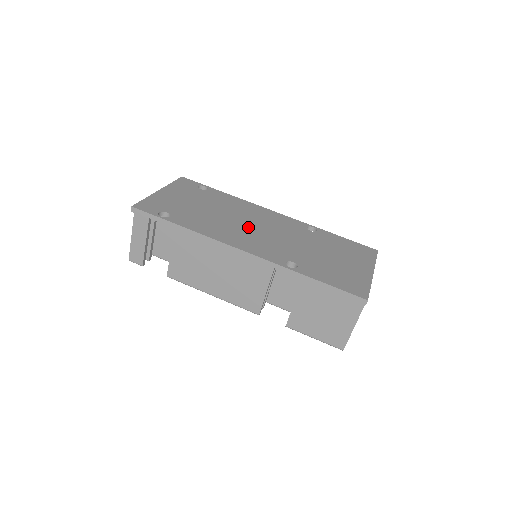
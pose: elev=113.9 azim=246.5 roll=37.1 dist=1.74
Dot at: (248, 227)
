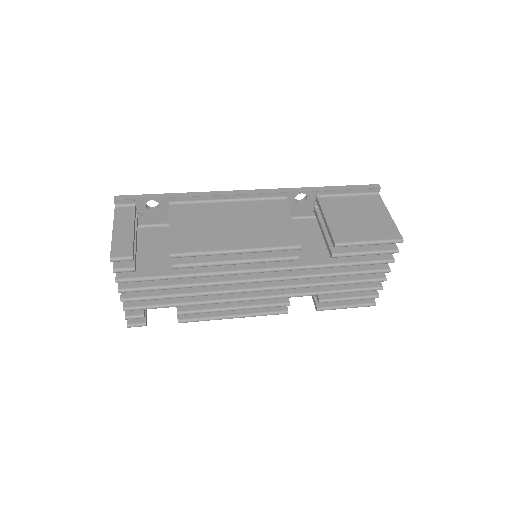
Dot at: occluded
